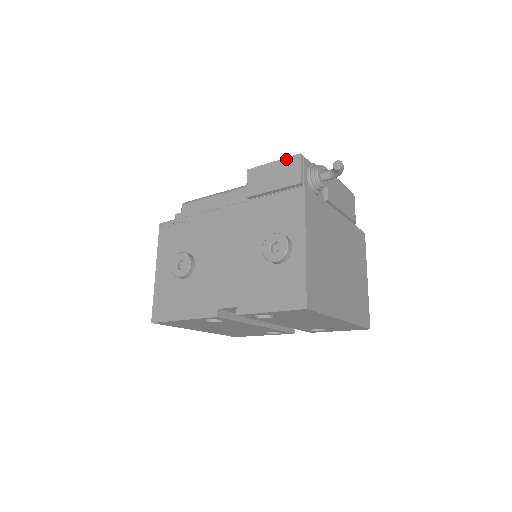
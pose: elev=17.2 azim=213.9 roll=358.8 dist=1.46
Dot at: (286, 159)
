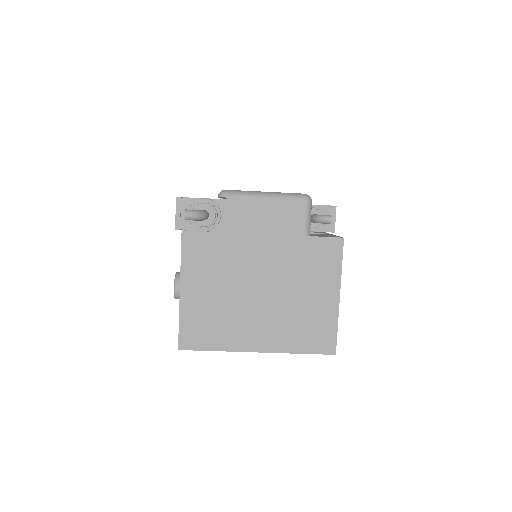
Dot at: occluded
